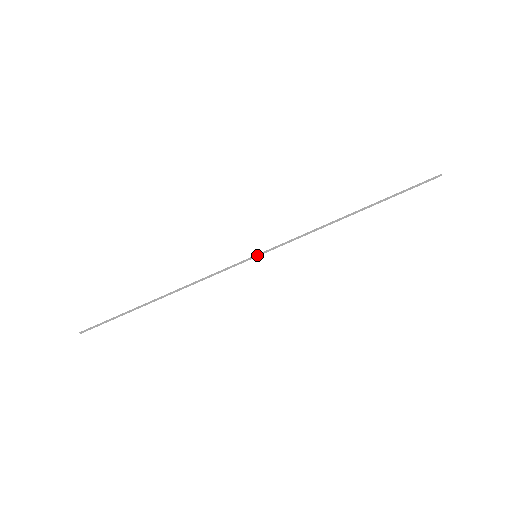
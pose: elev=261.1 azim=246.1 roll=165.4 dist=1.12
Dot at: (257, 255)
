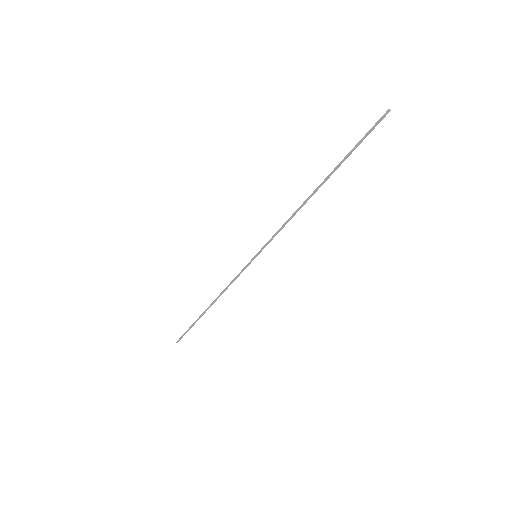
Dot at: (256, 255)
